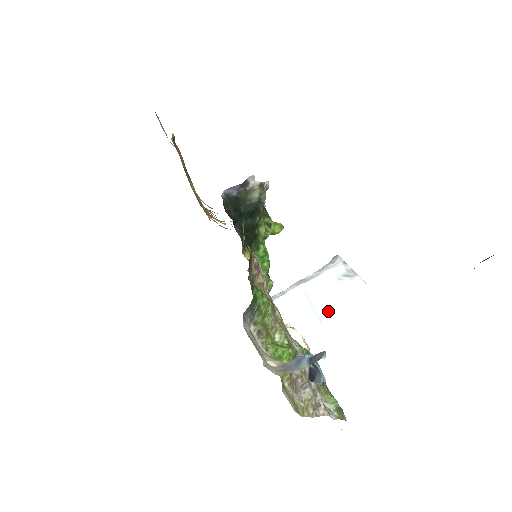
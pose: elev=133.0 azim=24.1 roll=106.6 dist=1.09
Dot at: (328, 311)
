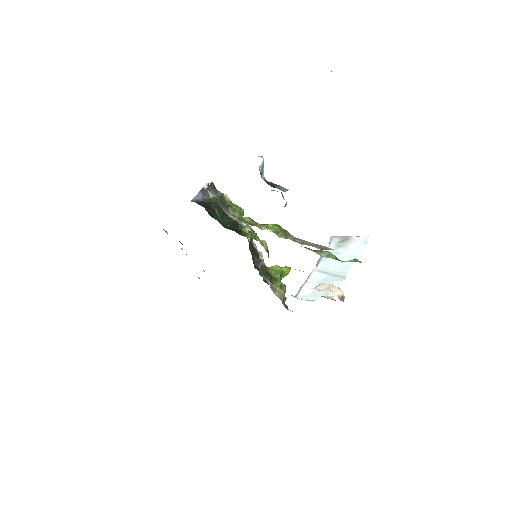
Dot at: (345, 269)
